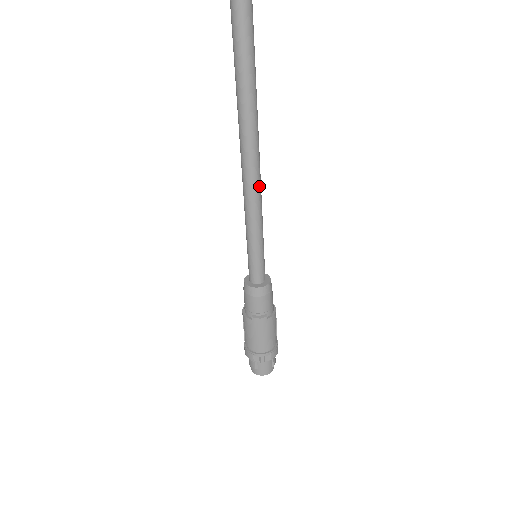
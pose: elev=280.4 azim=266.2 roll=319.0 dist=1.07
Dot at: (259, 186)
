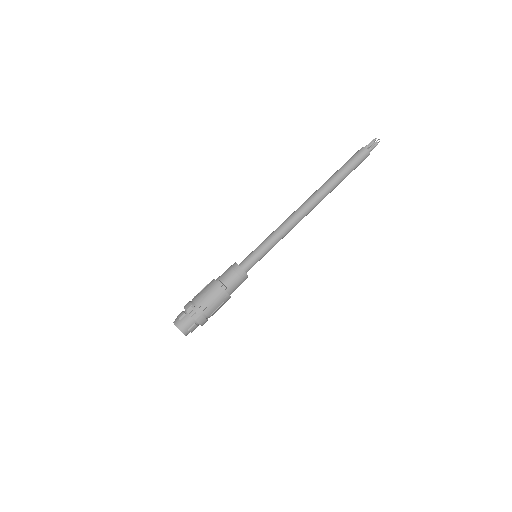
Dot at: (296, 223)
